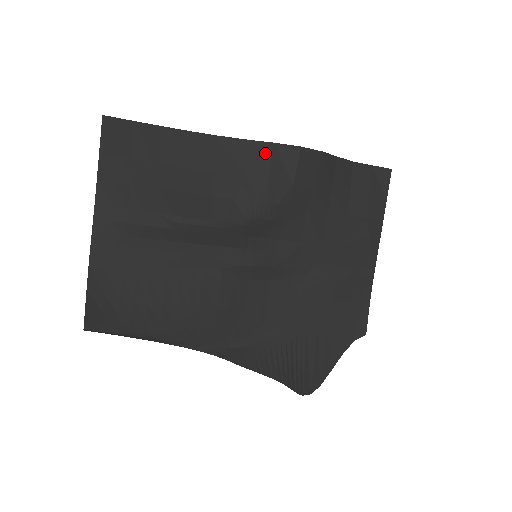
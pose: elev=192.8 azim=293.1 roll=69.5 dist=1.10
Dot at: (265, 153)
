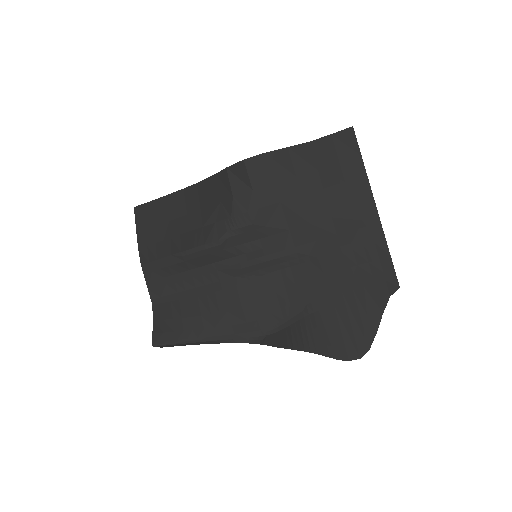
Dot at: (225, 178)
